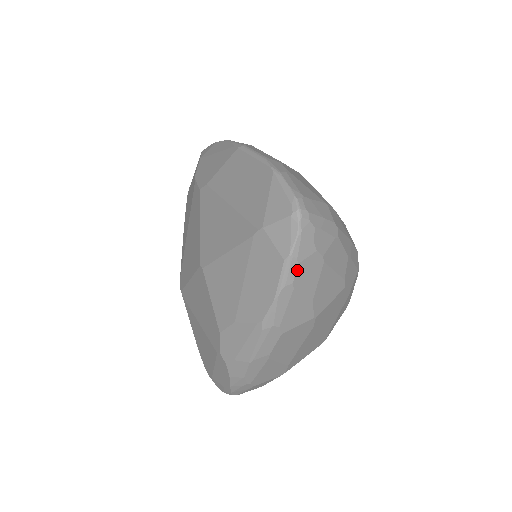
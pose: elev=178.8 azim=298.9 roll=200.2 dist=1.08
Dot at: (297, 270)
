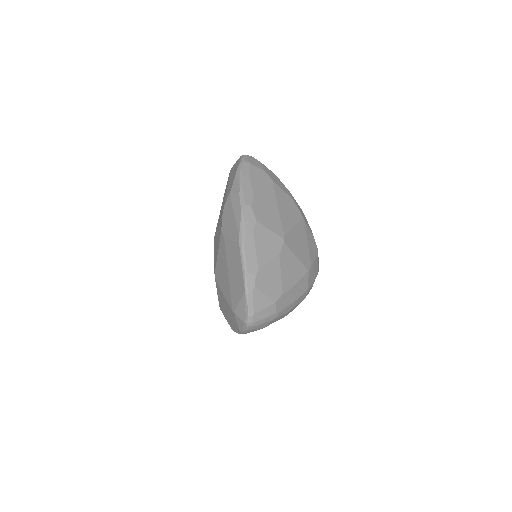
Dot at: occluded
